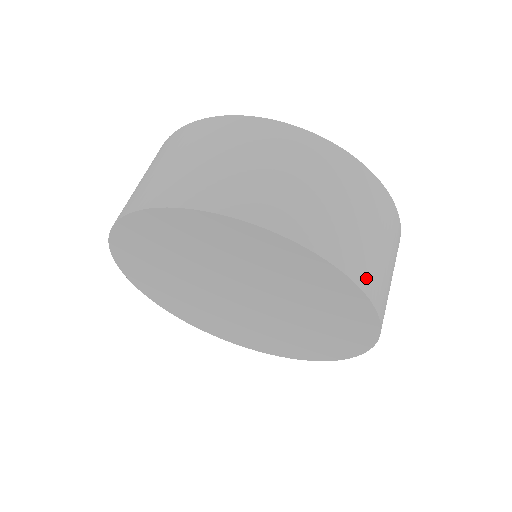
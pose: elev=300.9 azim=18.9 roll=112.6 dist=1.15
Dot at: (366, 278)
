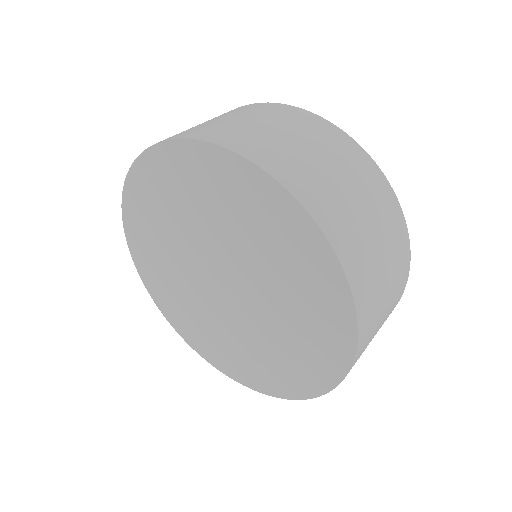
Dot at: (314, 202)
